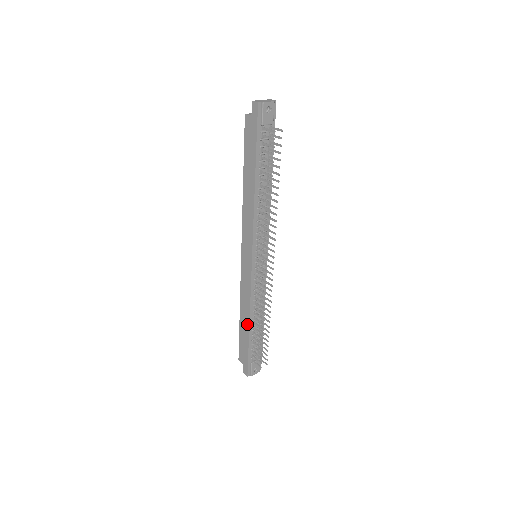
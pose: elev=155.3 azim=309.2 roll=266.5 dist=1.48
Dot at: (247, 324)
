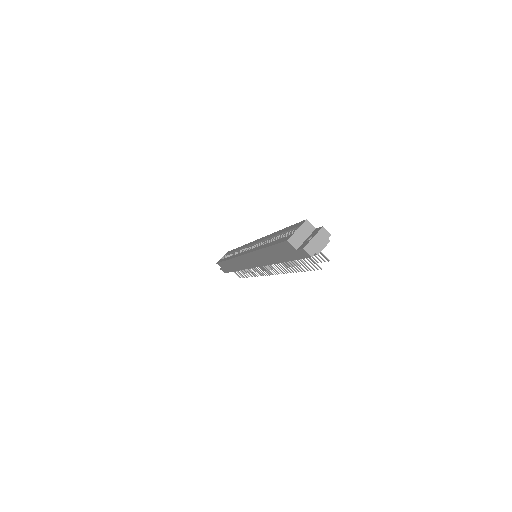
Dot at: (234, 269)
